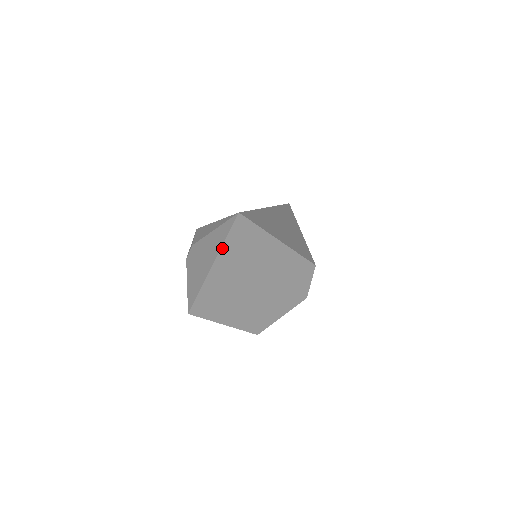
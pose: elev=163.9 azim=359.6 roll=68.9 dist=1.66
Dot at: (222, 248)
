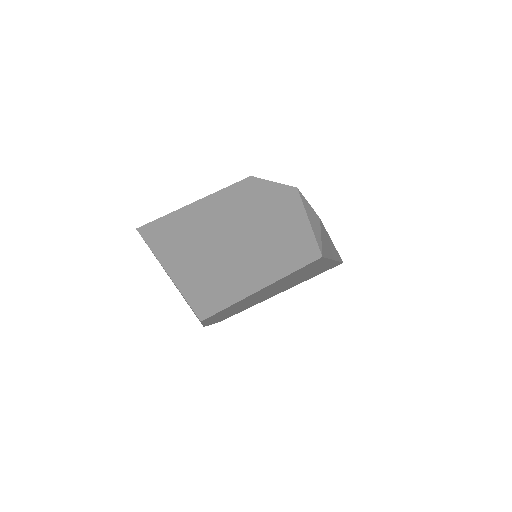
Dot at: (154, 252)
